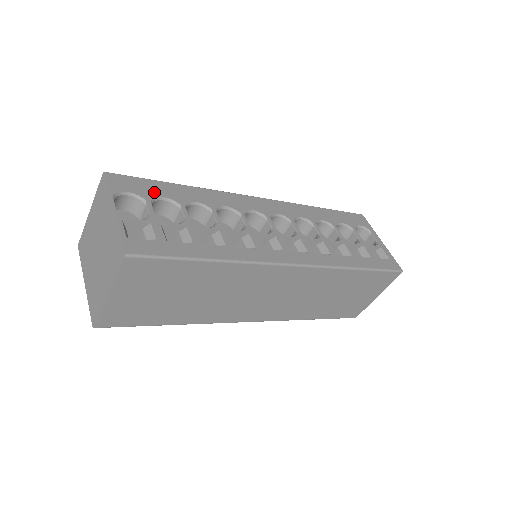
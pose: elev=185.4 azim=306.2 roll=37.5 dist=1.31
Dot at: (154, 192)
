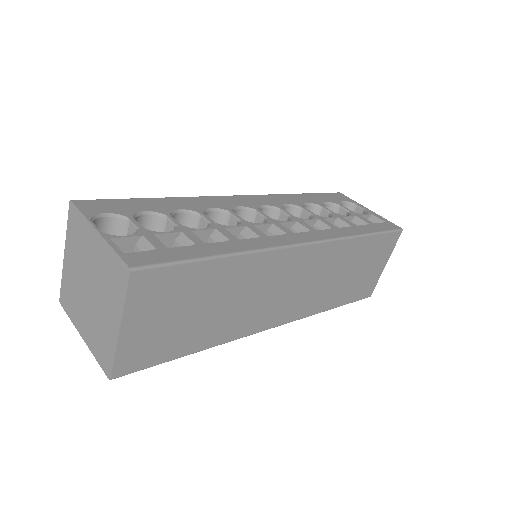
Dot at: (132, 208)
